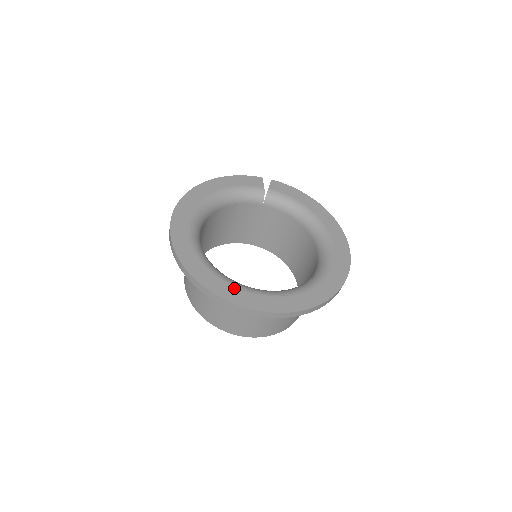
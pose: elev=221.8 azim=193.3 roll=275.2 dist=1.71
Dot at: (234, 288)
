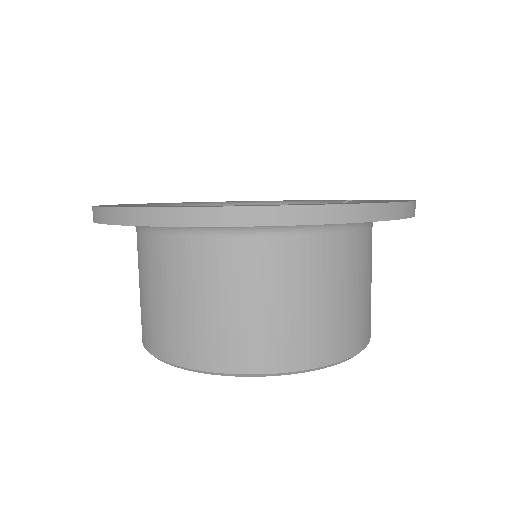
Dot at: occluded
